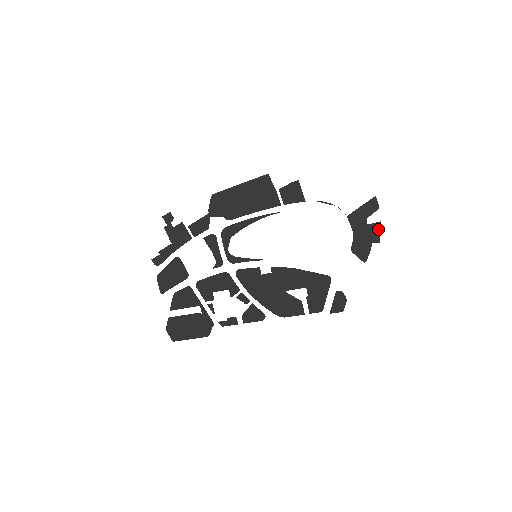
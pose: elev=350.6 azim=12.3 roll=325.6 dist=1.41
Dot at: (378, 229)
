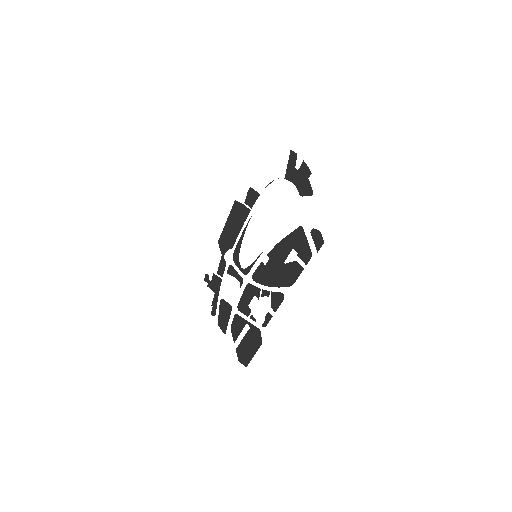
Dot at: (305, 166)
